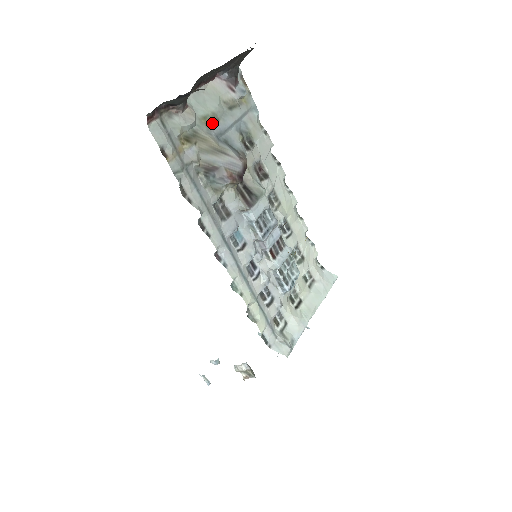
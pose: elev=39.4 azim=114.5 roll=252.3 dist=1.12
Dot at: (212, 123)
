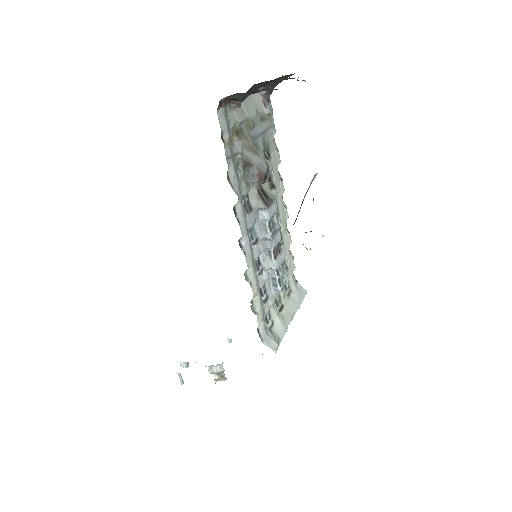
Dot at: (251, 127)
